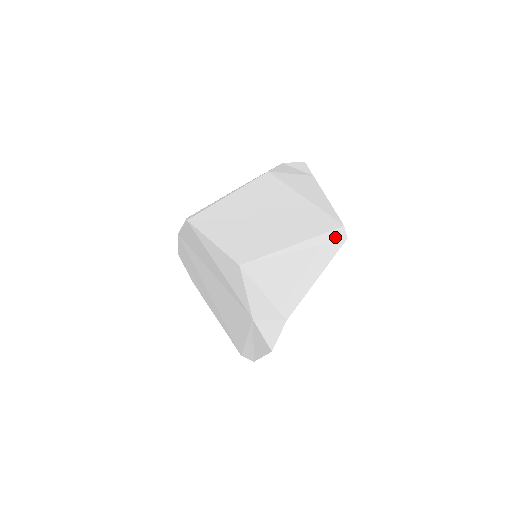
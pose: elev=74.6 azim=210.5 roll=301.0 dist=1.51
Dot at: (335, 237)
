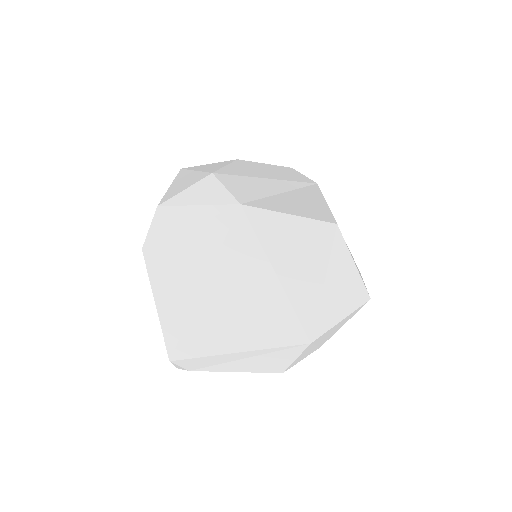
Dot at: occluded
